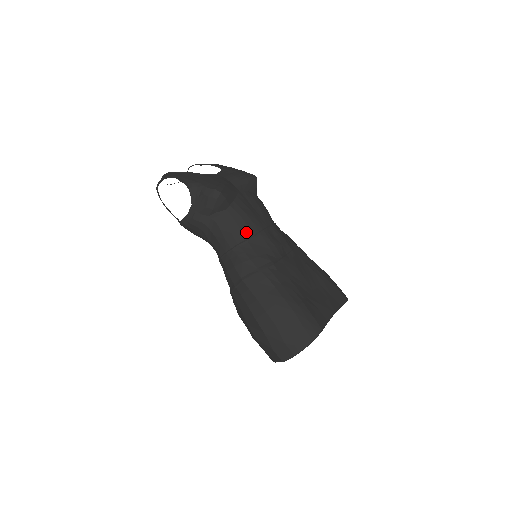
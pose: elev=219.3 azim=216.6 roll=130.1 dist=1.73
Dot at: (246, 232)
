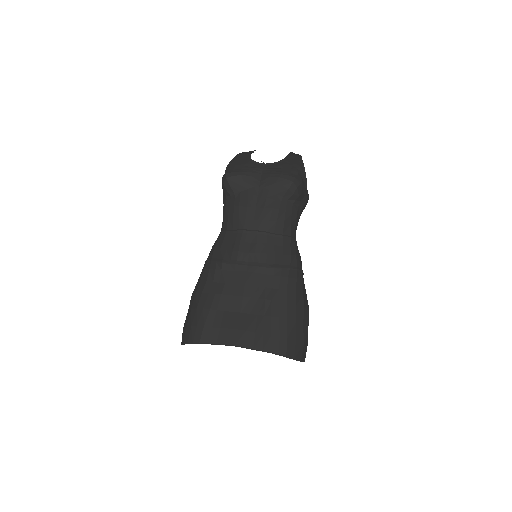
Dot at: (230, 223)
